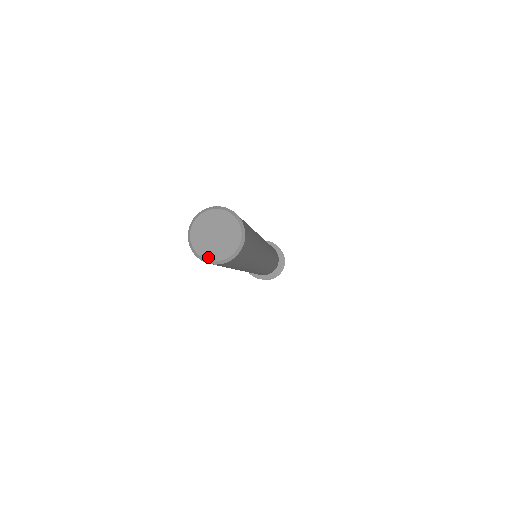
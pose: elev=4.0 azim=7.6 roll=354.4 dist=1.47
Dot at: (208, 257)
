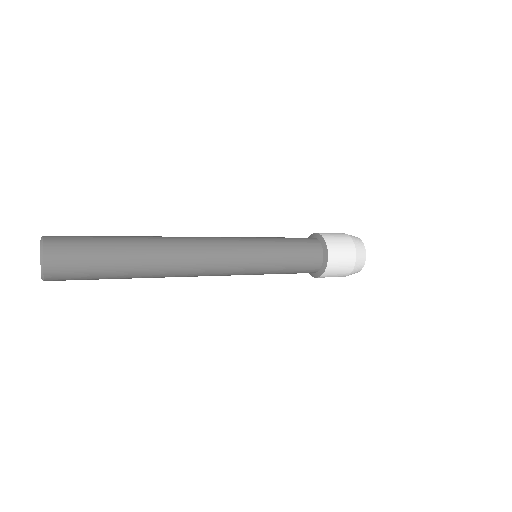
Dot at: occluded
